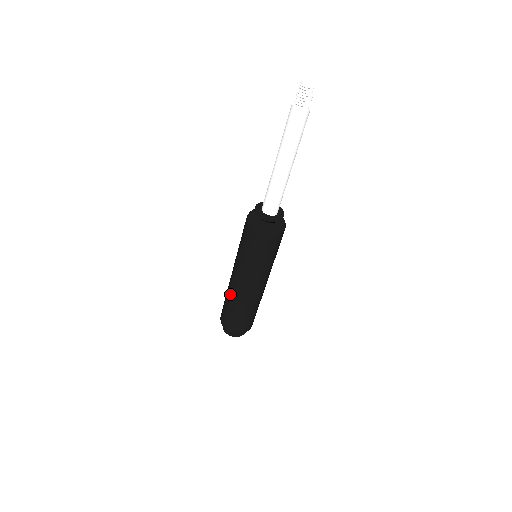
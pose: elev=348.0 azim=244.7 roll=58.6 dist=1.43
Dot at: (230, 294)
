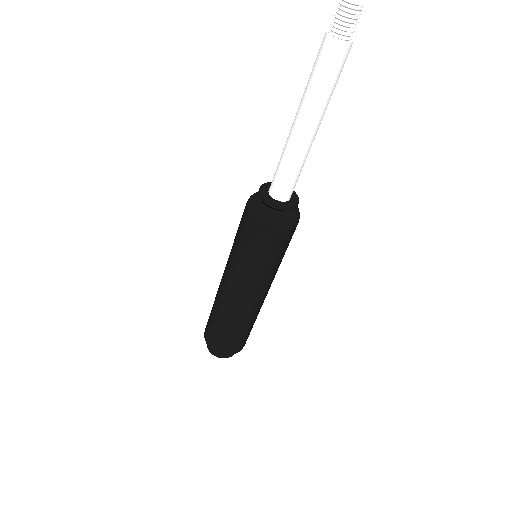
Dot at: (217, 301)
